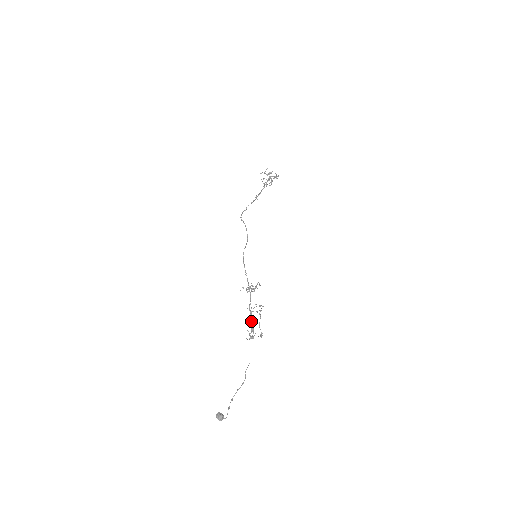
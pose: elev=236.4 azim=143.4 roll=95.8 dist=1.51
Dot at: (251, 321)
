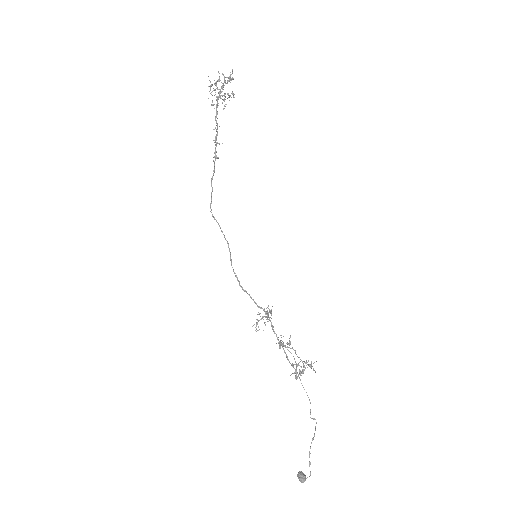
Dot at: occluded
